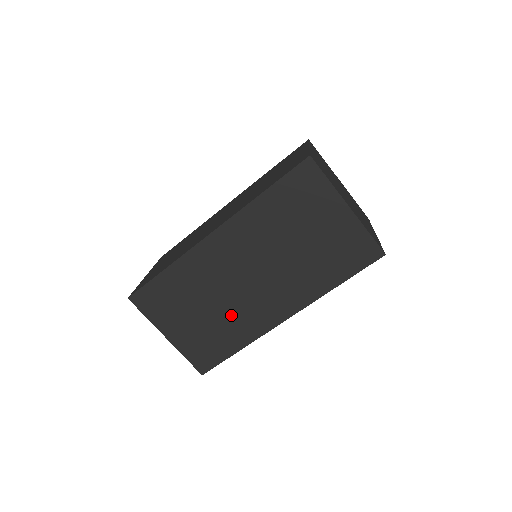
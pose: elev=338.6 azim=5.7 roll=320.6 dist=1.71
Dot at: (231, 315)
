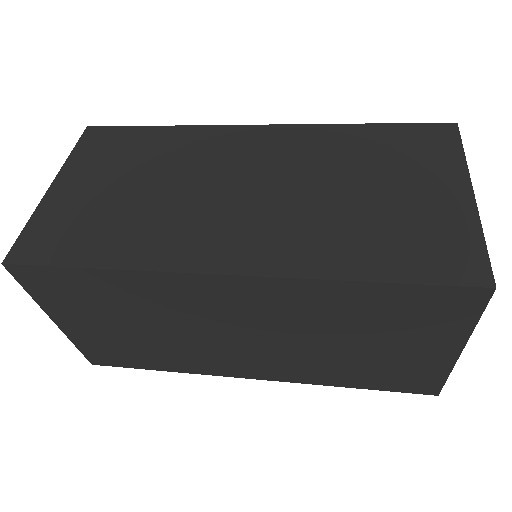
Dot at: (179, 347)
